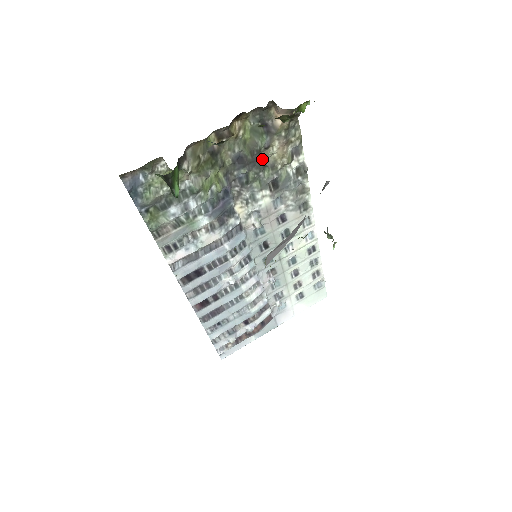
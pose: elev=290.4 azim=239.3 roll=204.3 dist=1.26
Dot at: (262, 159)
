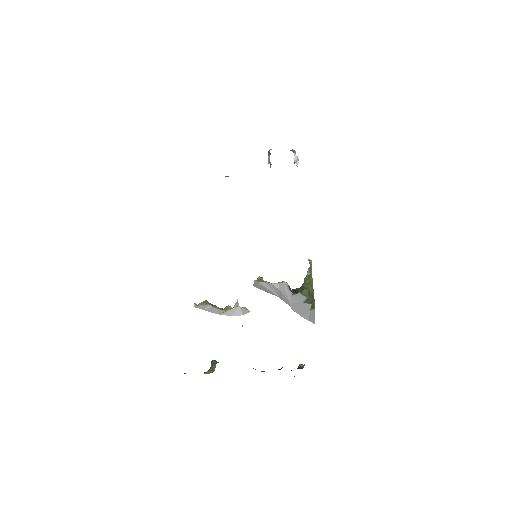
Dot at: occluded
